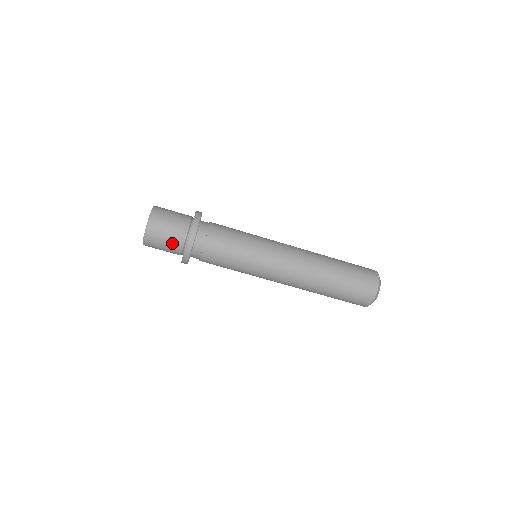
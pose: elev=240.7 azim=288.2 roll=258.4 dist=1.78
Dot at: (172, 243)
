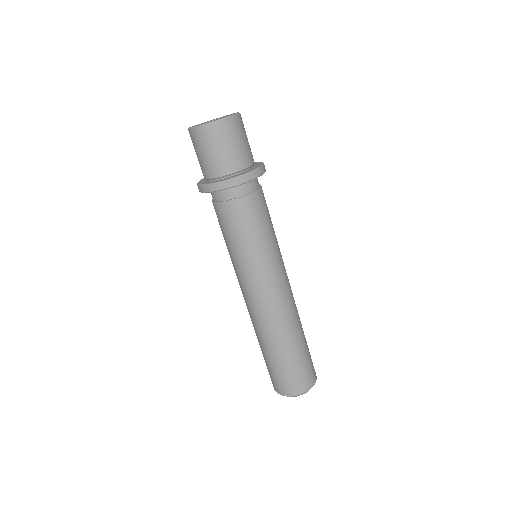
Dot at: (240, 154)
